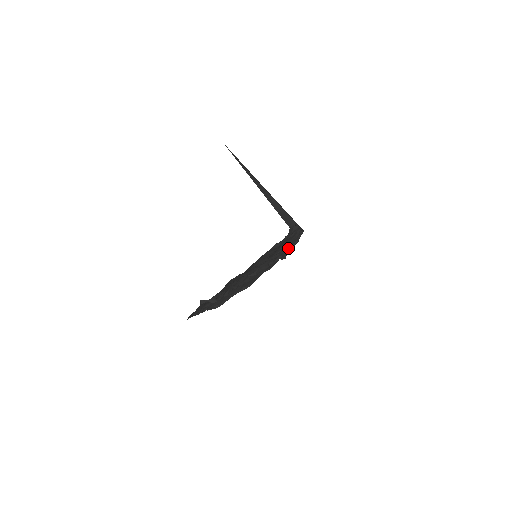
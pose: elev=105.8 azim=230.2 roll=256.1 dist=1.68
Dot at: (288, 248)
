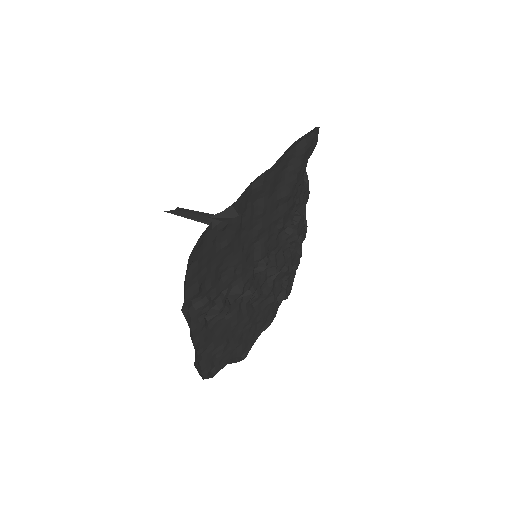
Dot at: (298, 236)
